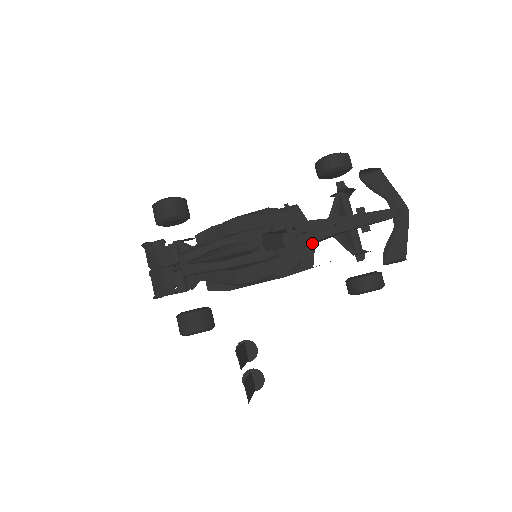
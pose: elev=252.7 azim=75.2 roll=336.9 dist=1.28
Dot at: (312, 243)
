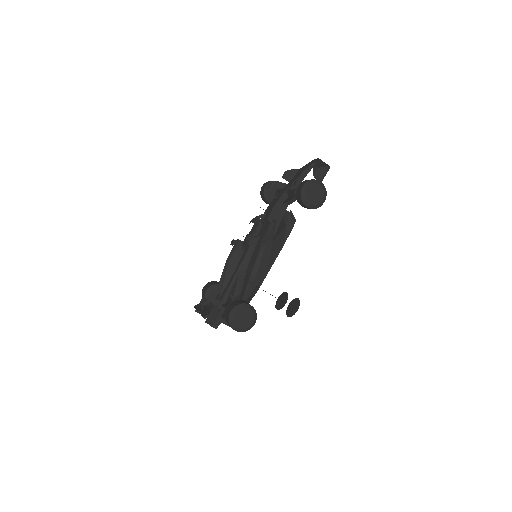
Dot at: (272, 216)
